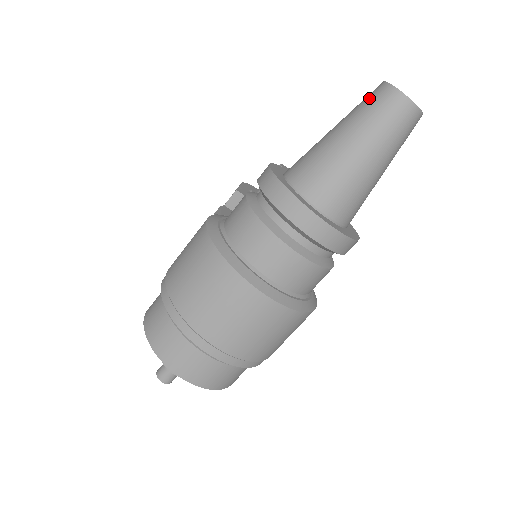
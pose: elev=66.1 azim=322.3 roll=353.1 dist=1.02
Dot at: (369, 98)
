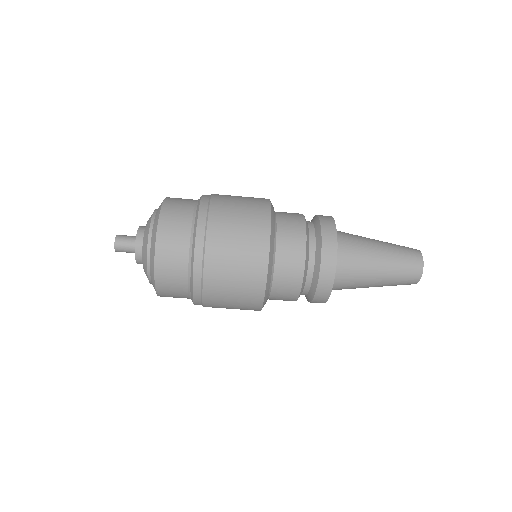
Dot at: (403, 246)
